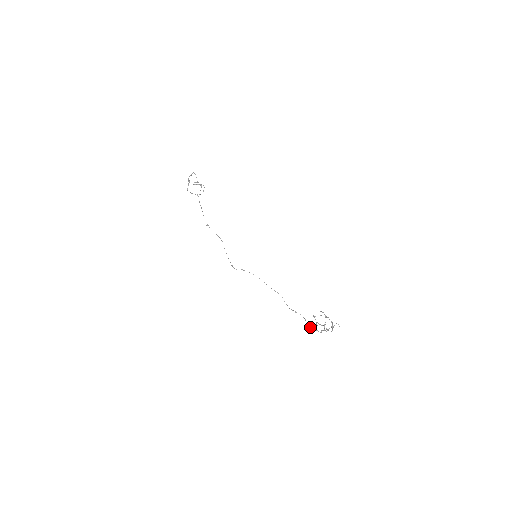
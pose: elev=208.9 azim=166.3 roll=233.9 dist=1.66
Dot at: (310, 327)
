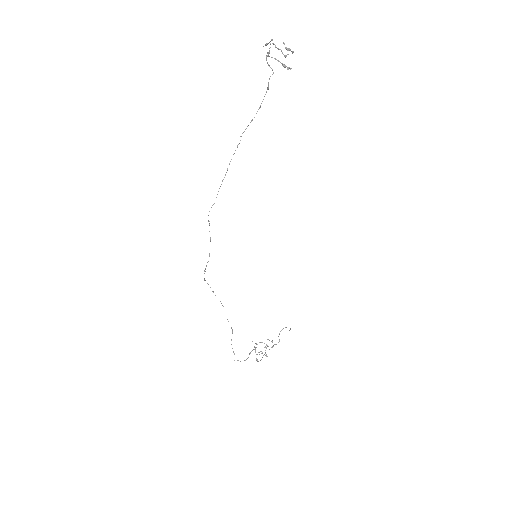
Dot at: (237, 360)
